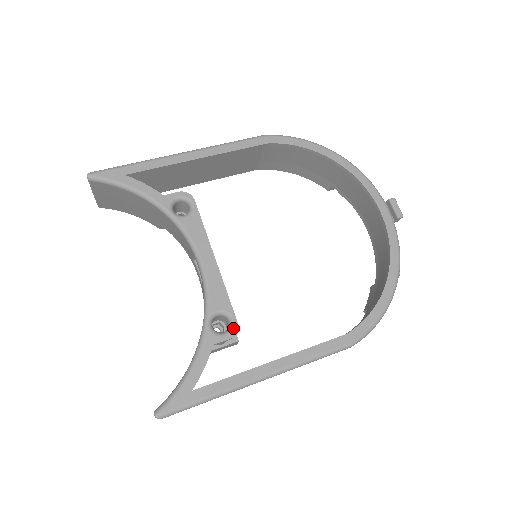
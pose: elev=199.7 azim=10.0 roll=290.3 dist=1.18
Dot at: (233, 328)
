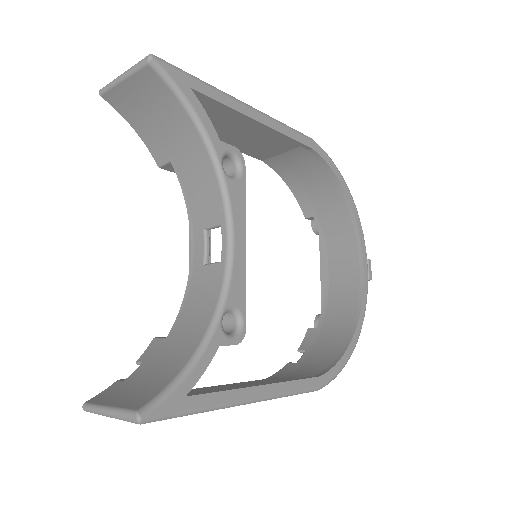
Dot at: (241, 333)
